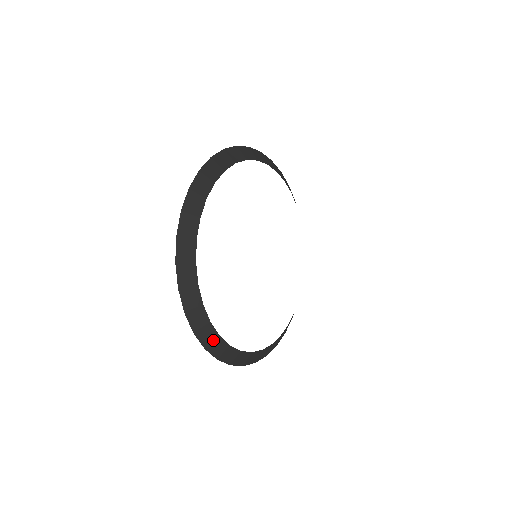
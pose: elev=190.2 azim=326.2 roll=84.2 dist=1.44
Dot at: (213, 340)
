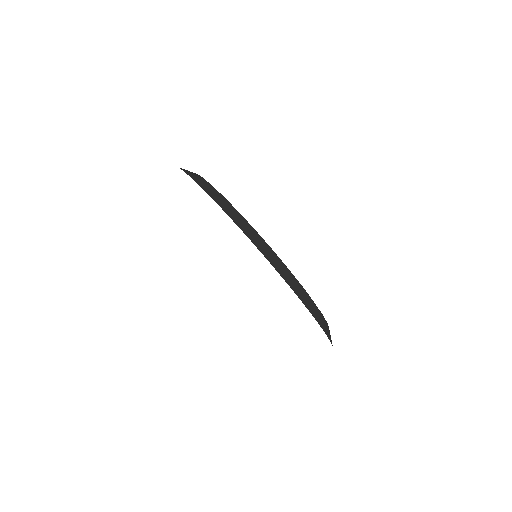
Dot at: occluded
